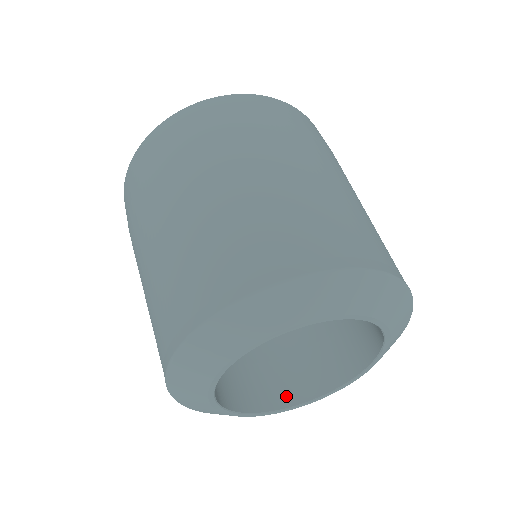
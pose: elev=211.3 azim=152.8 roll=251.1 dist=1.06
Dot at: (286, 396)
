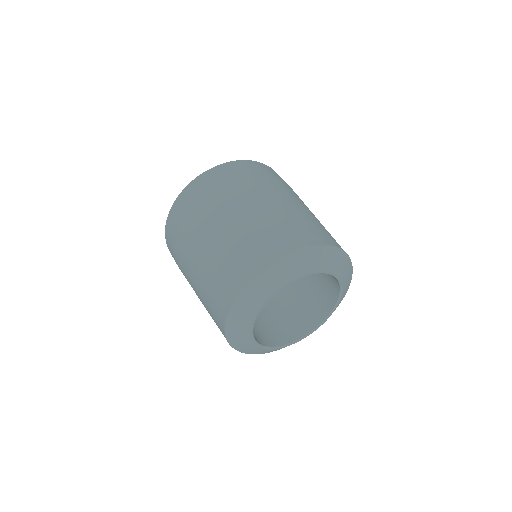
Dot at: (269, 341)
